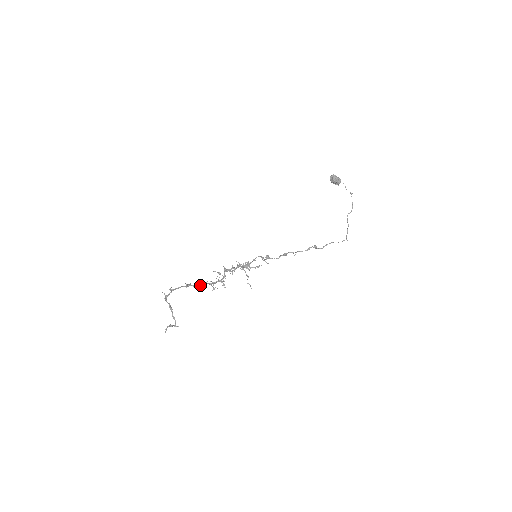
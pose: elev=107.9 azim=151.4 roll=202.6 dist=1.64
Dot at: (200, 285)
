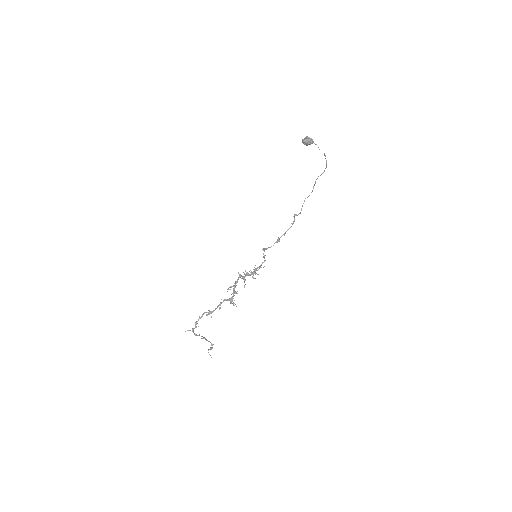
Dot at: (218, 306)
